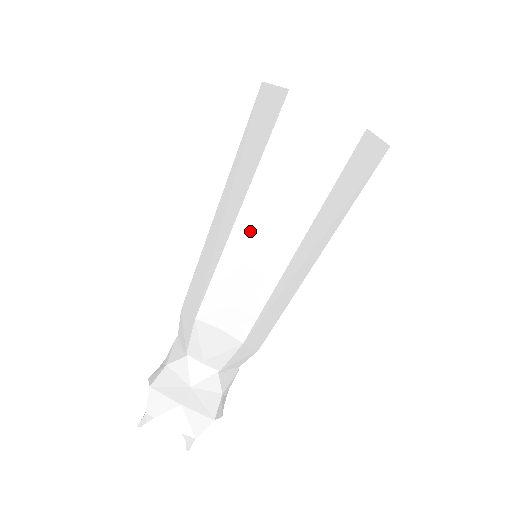
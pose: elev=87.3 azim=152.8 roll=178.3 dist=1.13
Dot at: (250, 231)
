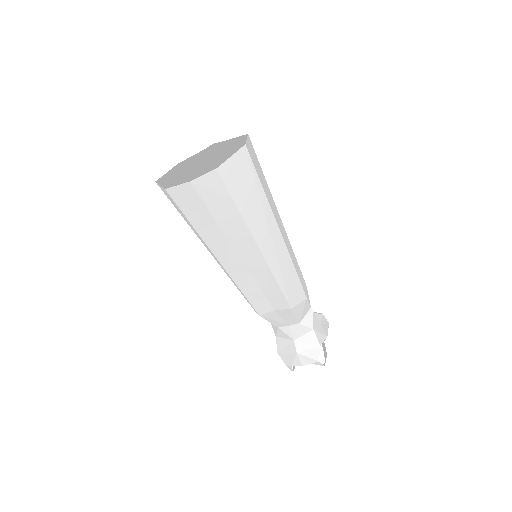
Dot at: (232, 263)
